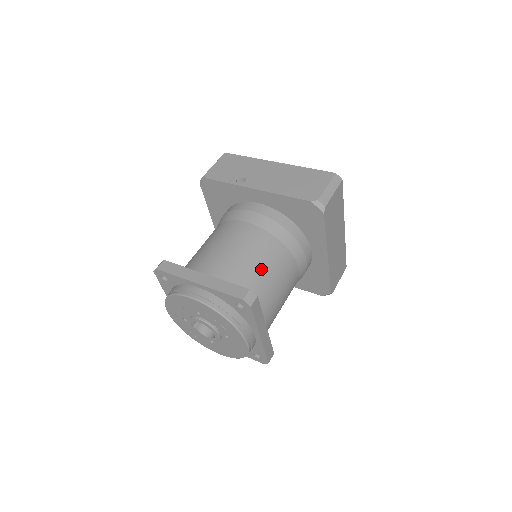
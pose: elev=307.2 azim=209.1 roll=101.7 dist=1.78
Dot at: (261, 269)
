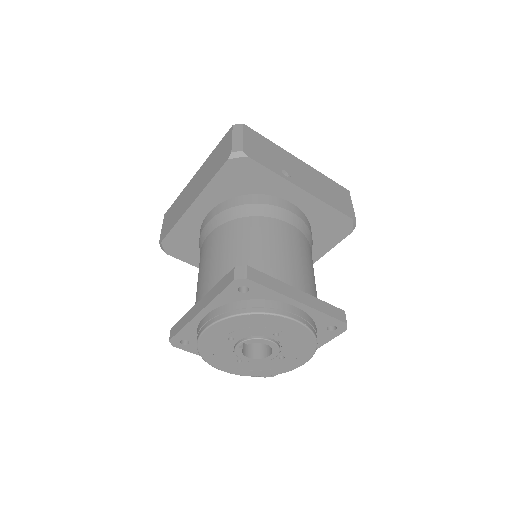
Dot at: occluded
